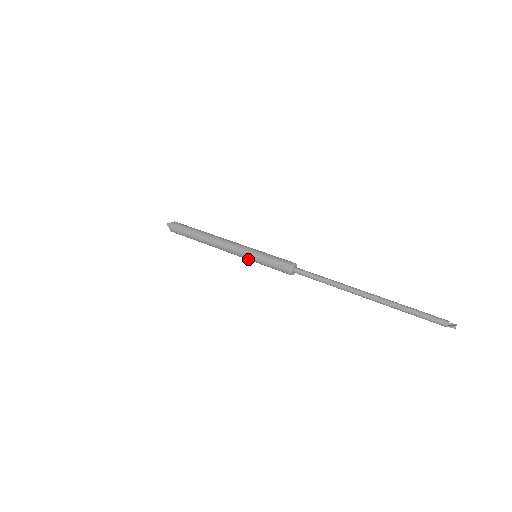
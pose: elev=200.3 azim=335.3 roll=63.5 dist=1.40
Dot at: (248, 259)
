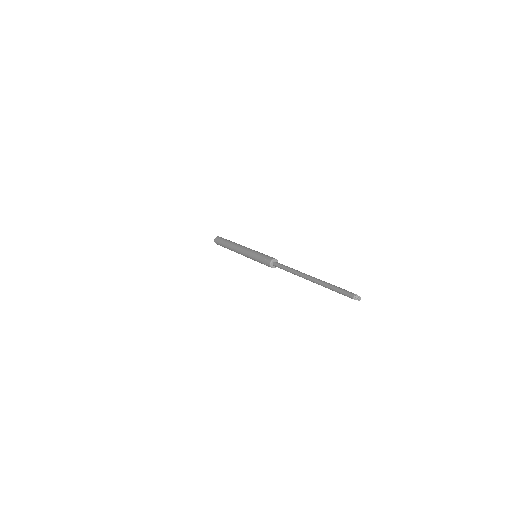
Dot at: (250, 257)
